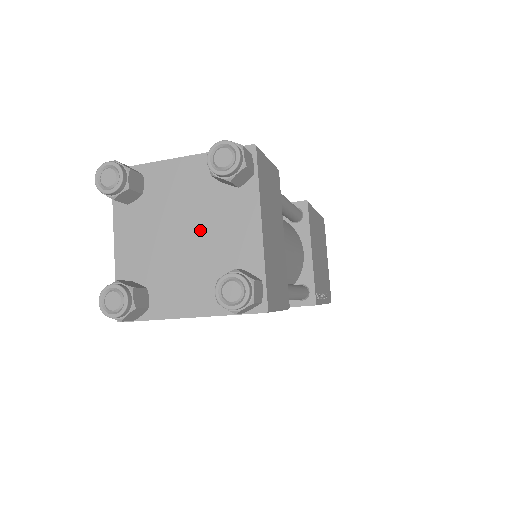
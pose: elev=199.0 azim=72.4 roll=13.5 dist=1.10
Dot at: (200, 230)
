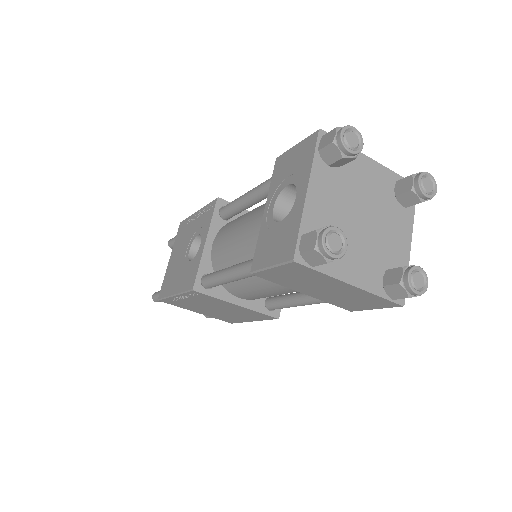
Dot at: (374, 221)
